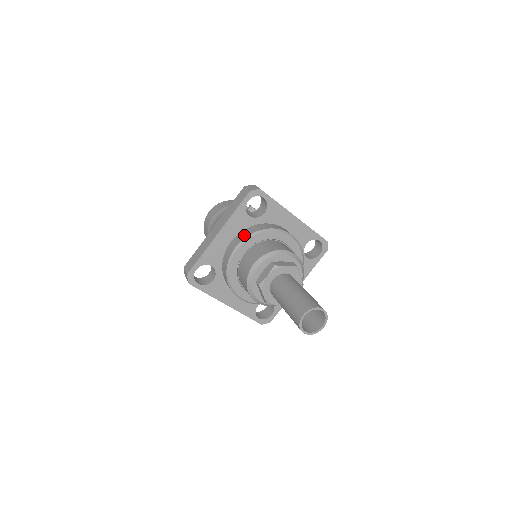
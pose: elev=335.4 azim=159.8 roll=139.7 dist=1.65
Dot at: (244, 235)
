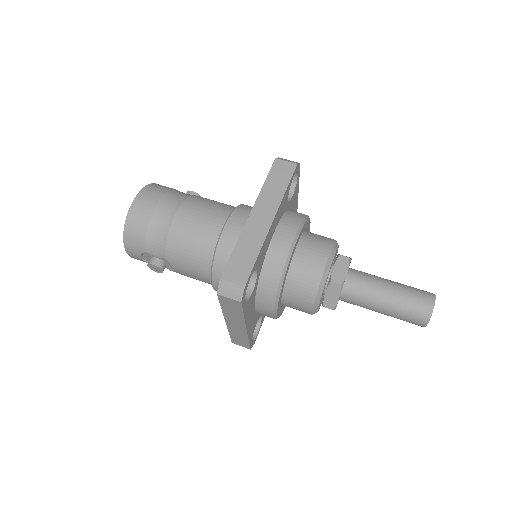
Dot at: (293, 223)
